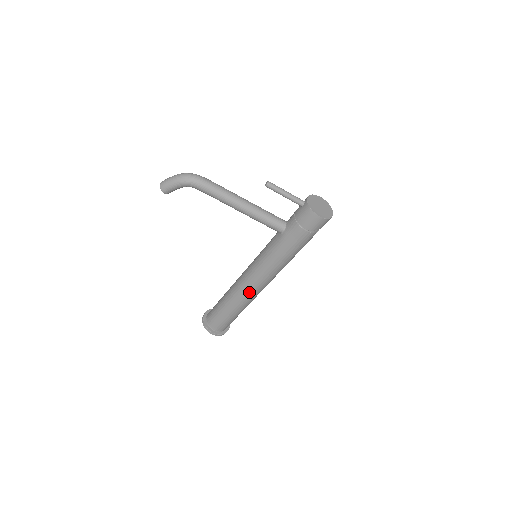
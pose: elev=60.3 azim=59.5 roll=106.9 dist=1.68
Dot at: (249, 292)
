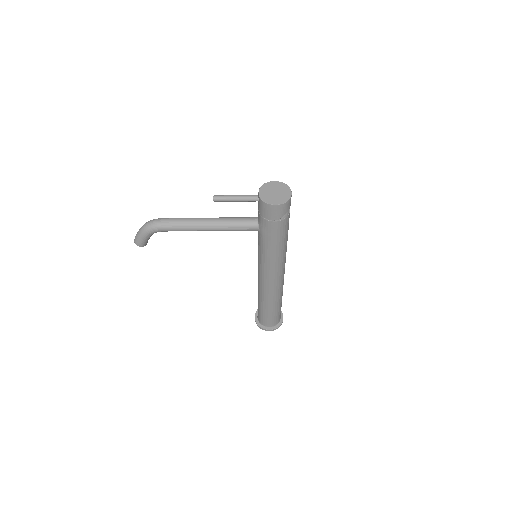
Dot at: (271, 288)
